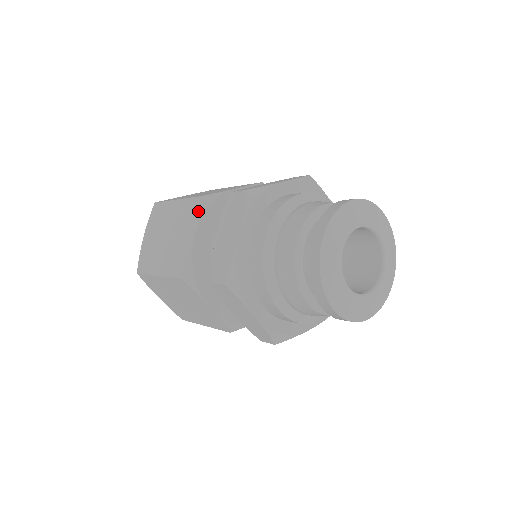
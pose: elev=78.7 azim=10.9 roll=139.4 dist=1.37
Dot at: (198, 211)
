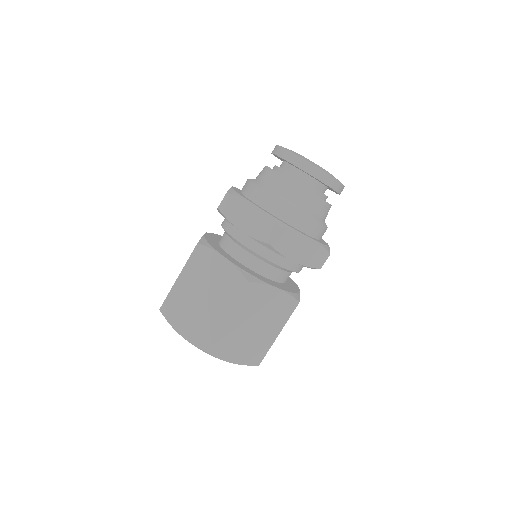
Dot at: (207, 248)
